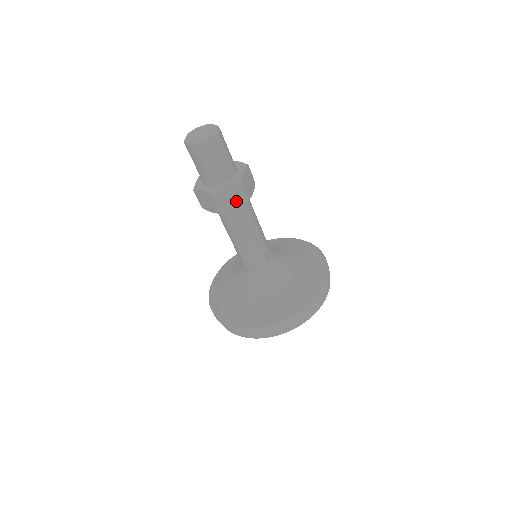
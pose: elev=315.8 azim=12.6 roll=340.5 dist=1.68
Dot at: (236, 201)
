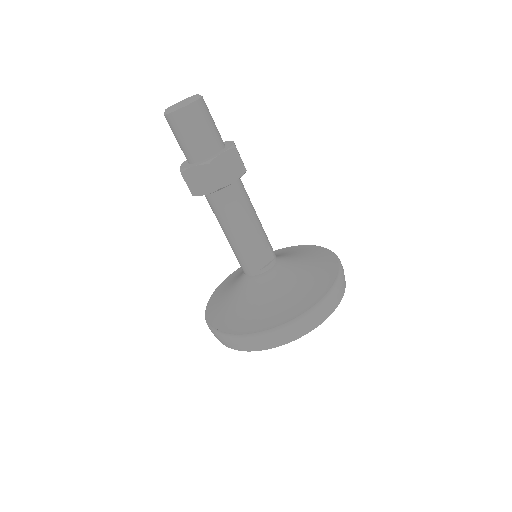
Dot at: (207, 185)
